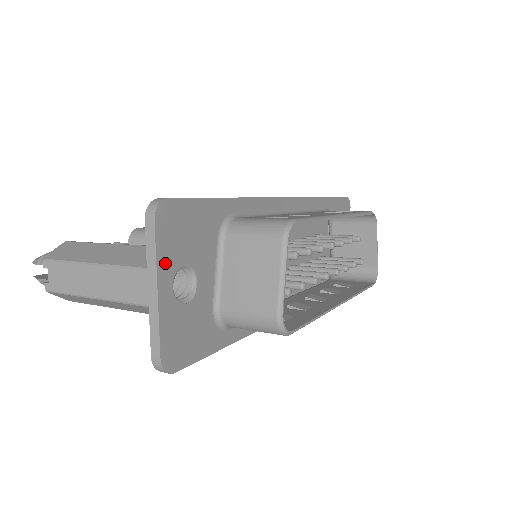
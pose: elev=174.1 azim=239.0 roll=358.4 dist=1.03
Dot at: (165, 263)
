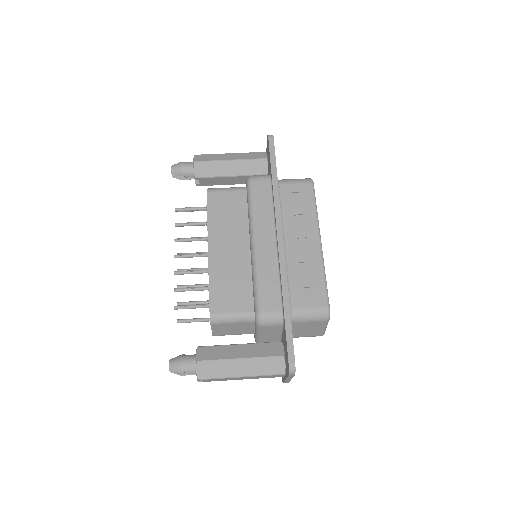
Dot at: occluded
